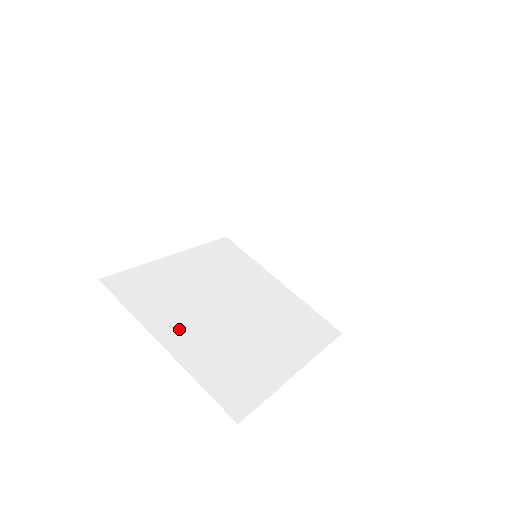
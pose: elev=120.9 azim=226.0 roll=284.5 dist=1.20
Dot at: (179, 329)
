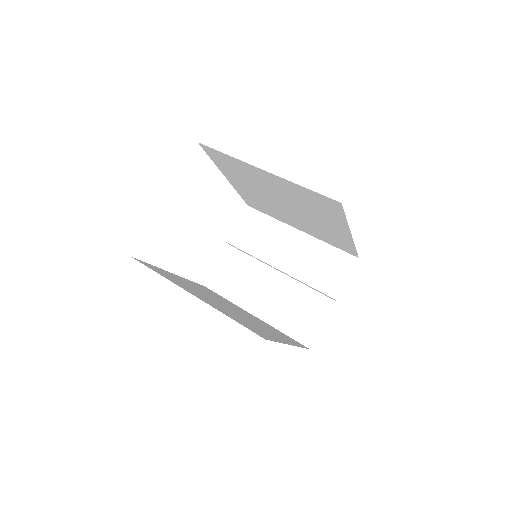
Dot at: (199, 295)
